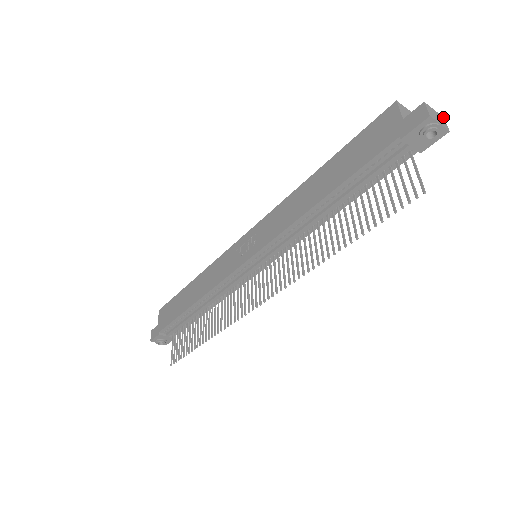
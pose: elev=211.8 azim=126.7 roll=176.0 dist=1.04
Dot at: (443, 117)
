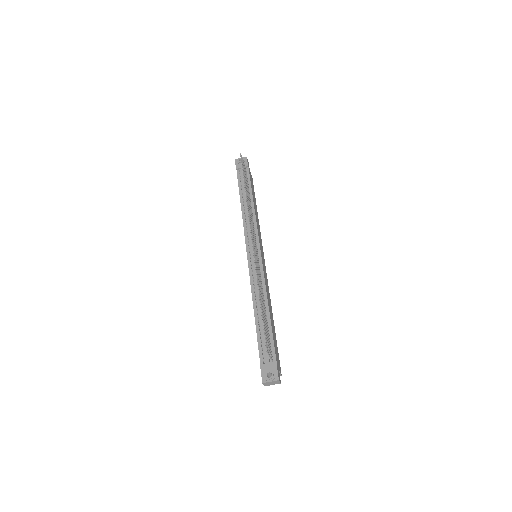
Dot at: (248, 162)
